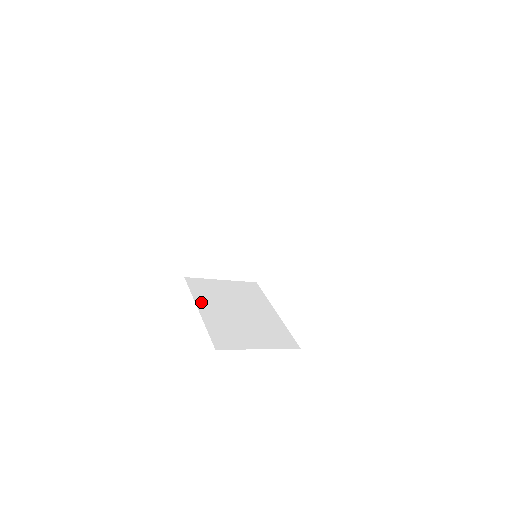
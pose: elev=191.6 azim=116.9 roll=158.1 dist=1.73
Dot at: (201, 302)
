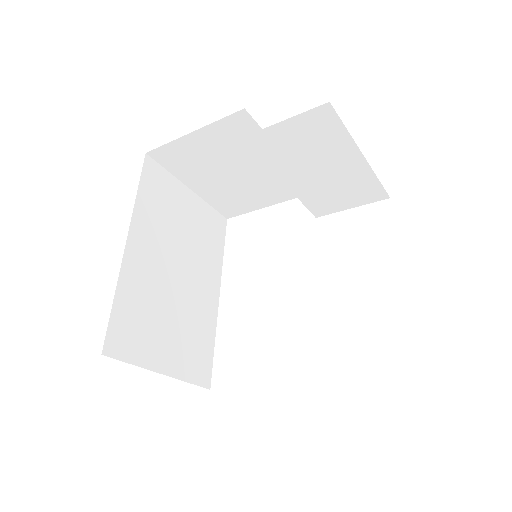
Dot at: occluded
